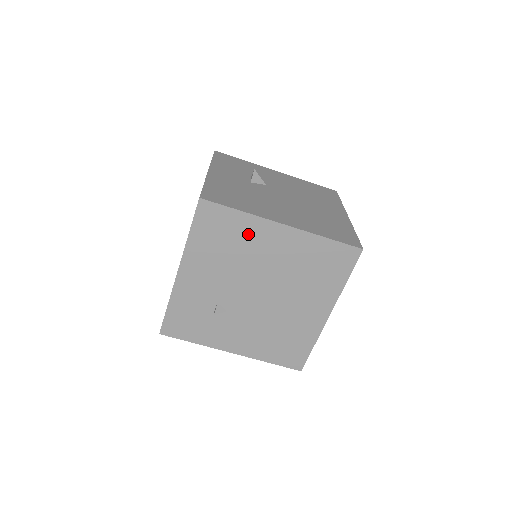
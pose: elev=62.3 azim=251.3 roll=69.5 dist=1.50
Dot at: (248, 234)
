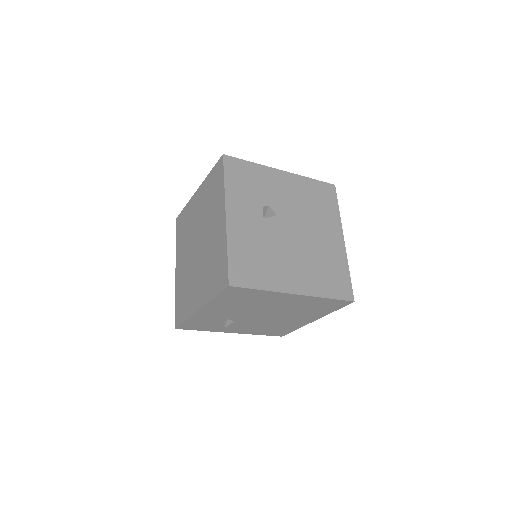
Dot at: (265, 298)
